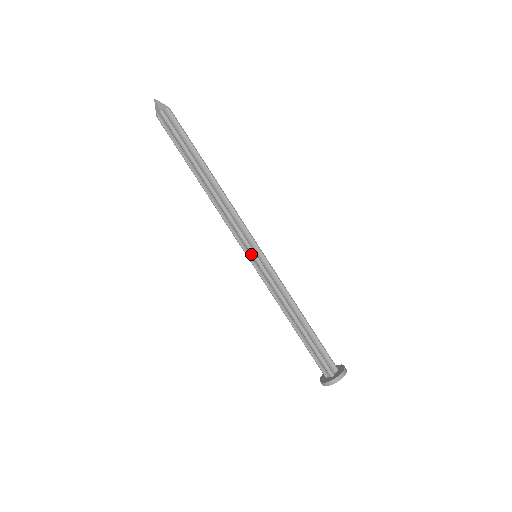
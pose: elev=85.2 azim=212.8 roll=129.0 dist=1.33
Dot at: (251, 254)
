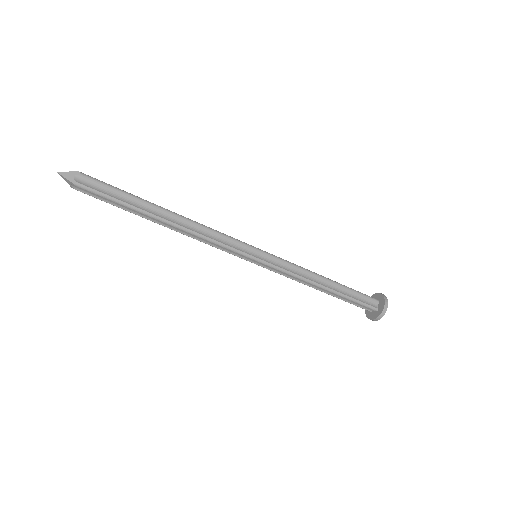
Dot at: (251, 260)
